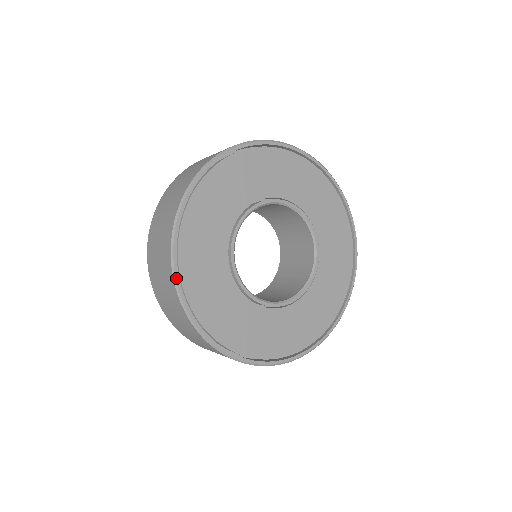
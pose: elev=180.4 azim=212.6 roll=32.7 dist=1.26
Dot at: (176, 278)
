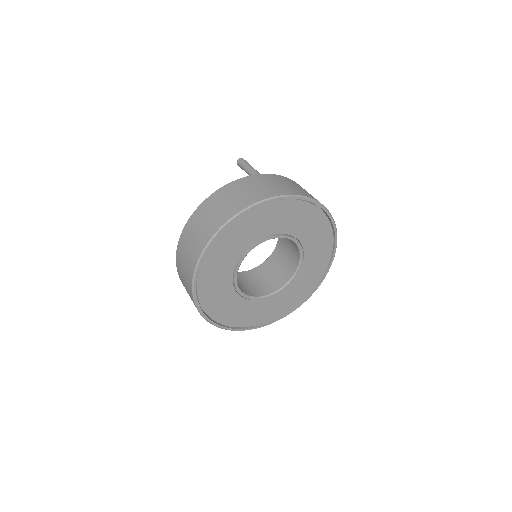
Dot at: (195, 298)
